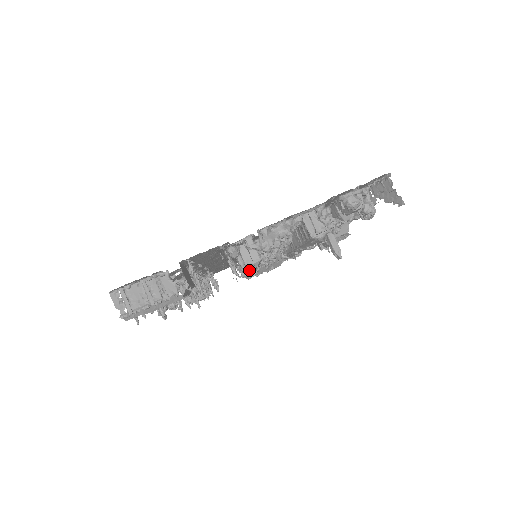
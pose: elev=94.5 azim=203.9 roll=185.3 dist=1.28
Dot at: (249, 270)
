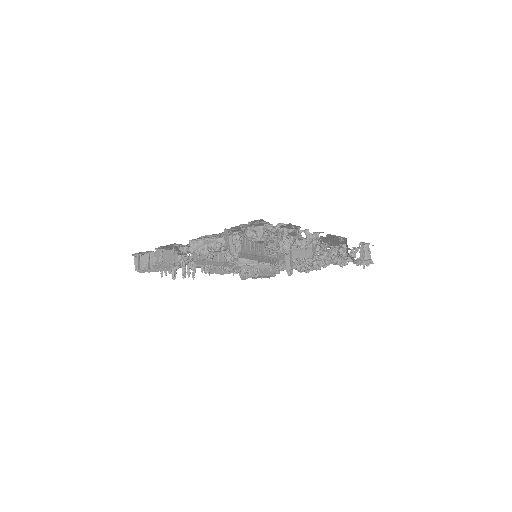
Dot at: occluded
